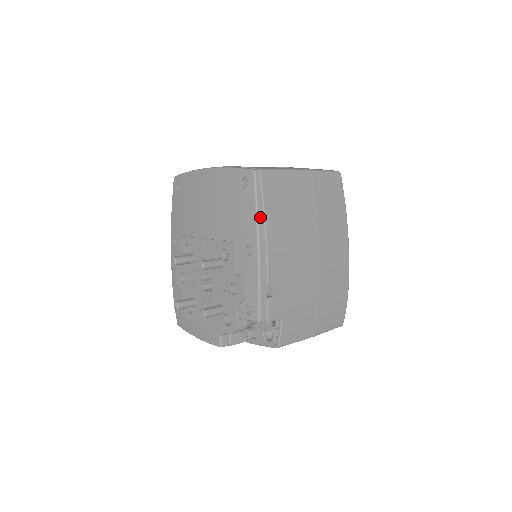
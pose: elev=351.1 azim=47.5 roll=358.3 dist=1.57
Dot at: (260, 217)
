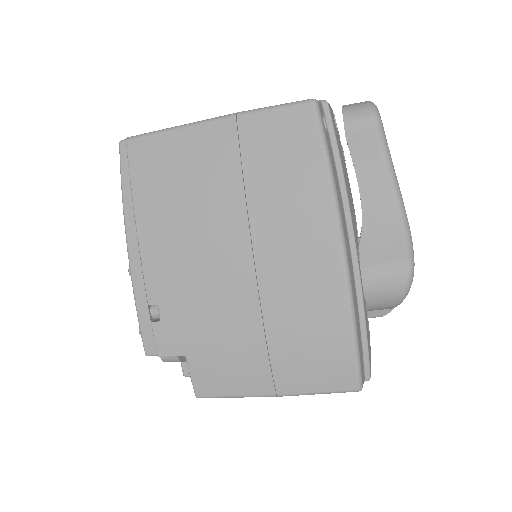
Dot at: (127, 207)
